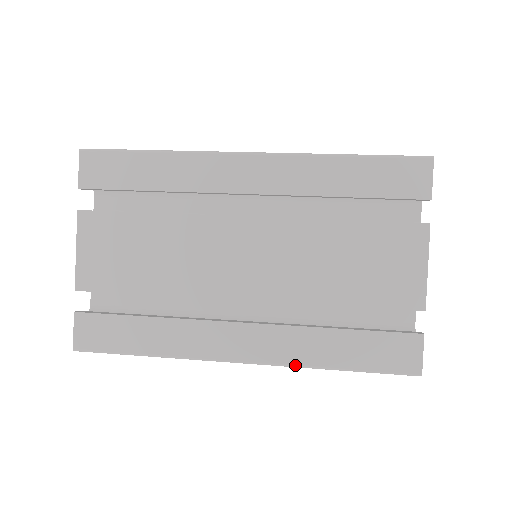
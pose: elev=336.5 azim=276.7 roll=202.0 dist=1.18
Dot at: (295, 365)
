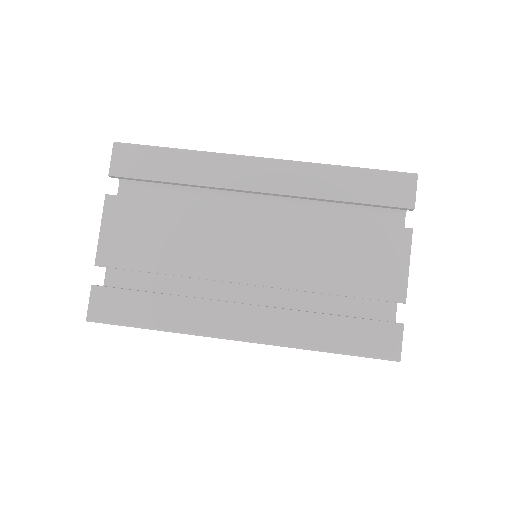
Dot at: occluded
